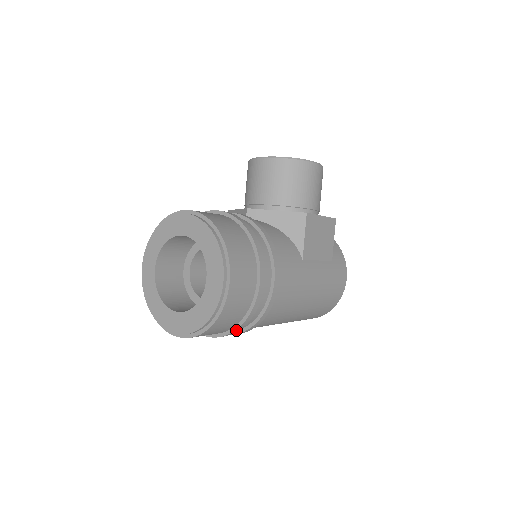
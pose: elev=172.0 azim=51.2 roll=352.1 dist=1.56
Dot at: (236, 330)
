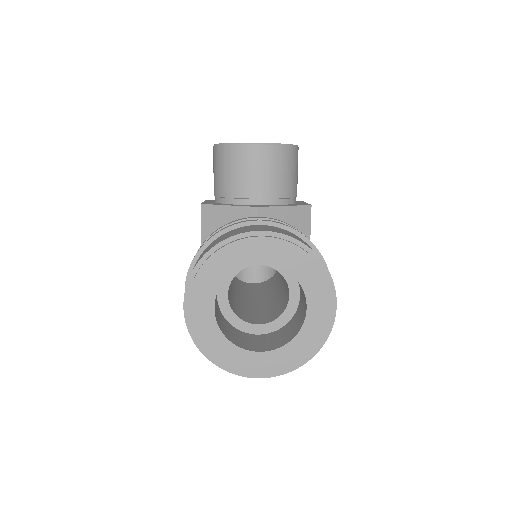
Dot at: occluded
